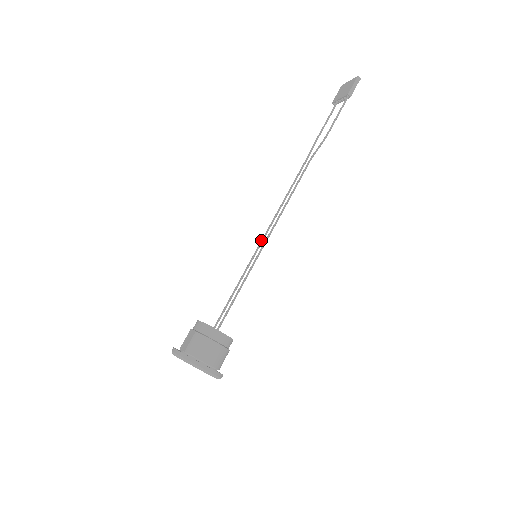
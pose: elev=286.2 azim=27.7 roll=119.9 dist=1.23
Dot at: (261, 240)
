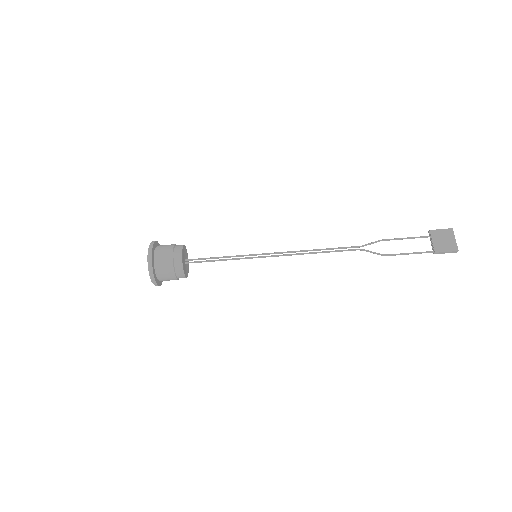
Dot at: (270, 253)
